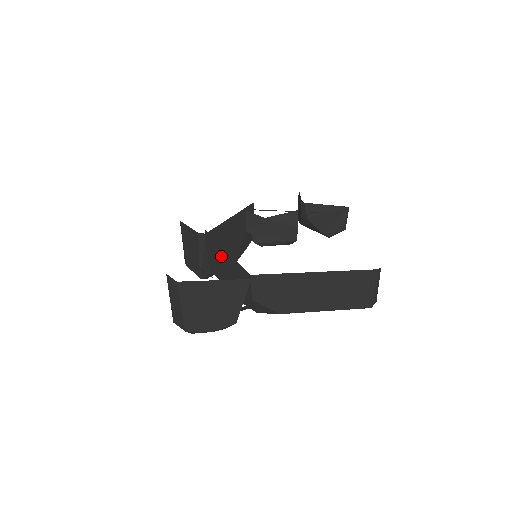
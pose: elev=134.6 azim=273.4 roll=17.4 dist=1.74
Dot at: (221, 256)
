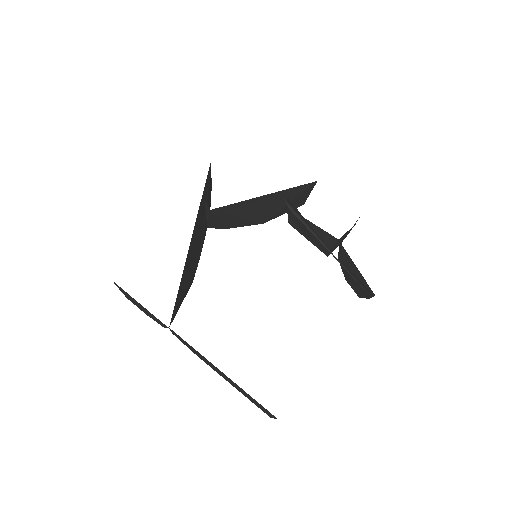
Dot at: occluded
